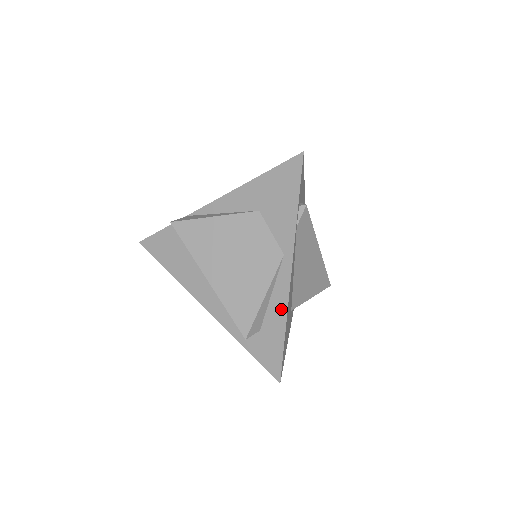
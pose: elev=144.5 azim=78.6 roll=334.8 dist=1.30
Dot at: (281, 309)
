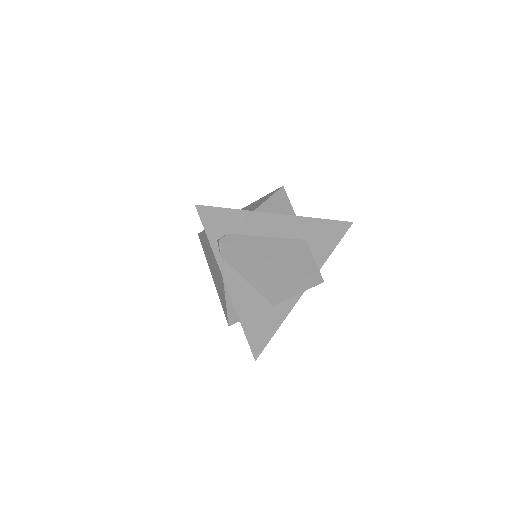
Dot at: occluded
